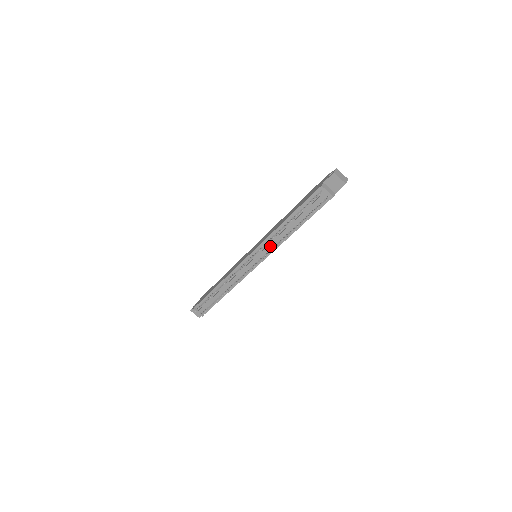
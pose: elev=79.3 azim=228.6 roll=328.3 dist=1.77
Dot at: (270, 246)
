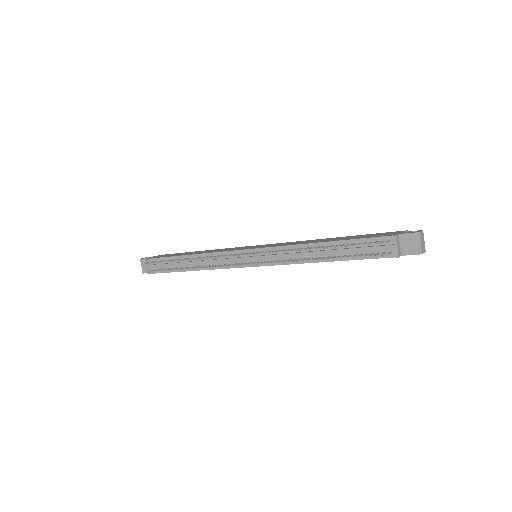
Dot at: (282, 256)
